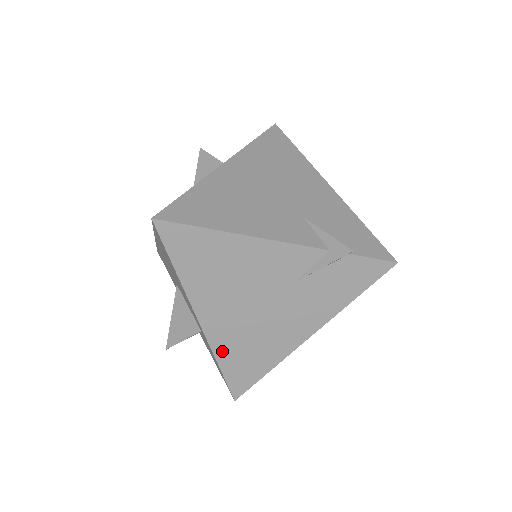
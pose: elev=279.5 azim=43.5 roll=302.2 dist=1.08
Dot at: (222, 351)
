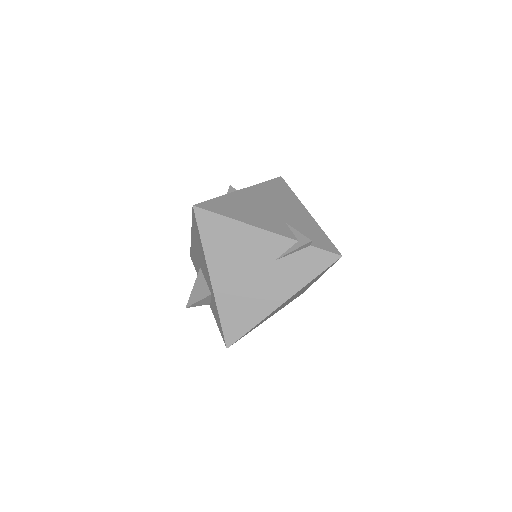
Dot at: (223, 306)
